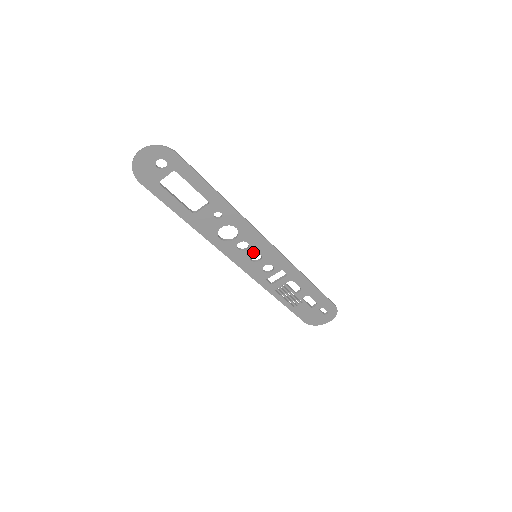
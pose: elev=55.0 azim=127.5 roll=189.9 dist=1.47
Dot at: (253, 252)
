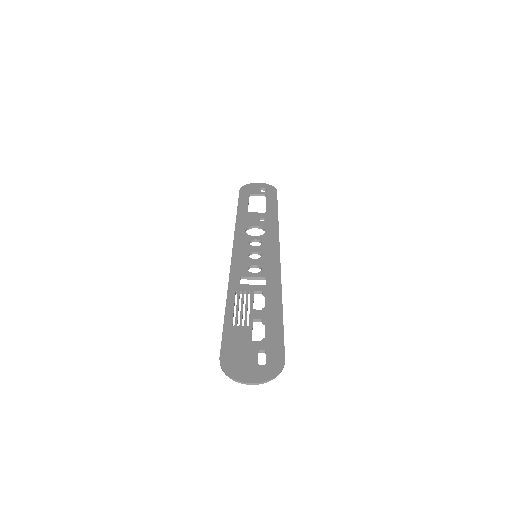
Dot at: (258, 251)
